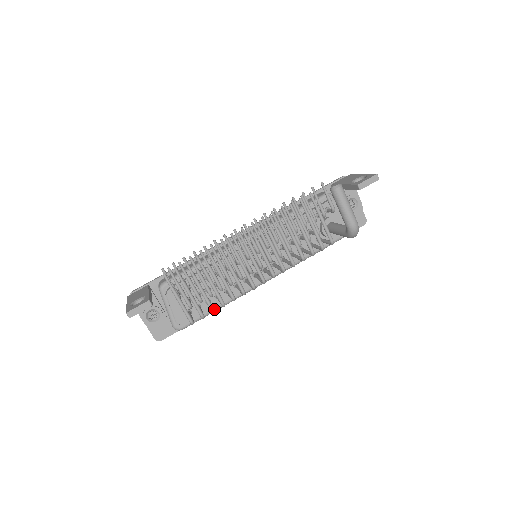
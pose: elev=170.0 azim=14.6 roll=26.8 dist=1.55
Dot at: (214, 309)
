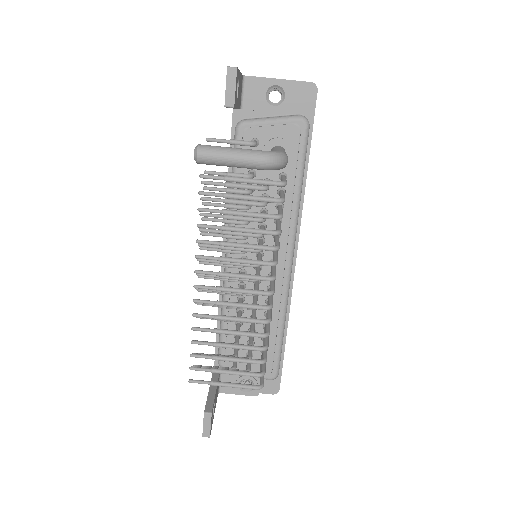
Dot at: (261, 360)
